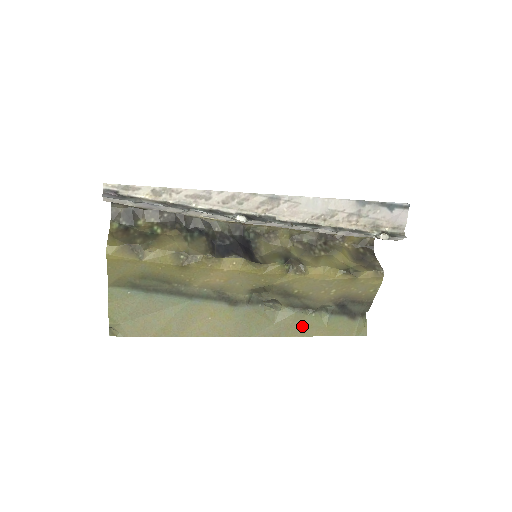
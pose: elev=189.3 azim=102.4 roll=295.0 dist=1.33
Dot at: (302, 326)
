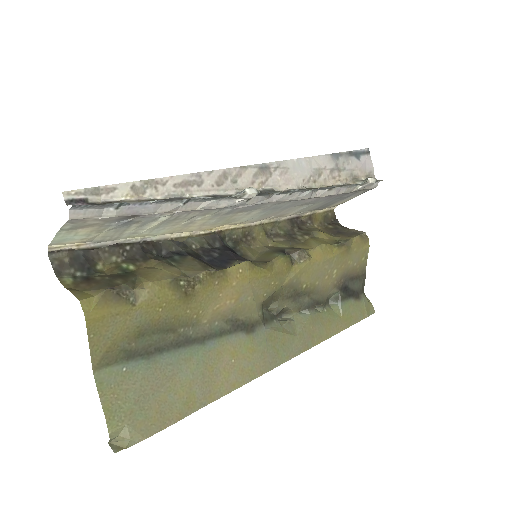
Dot at: (322, 327)
